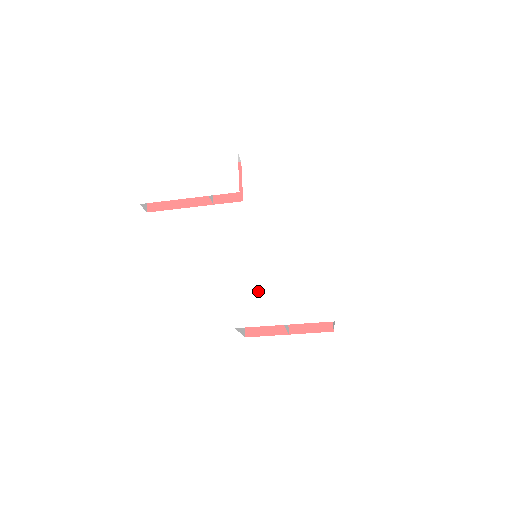
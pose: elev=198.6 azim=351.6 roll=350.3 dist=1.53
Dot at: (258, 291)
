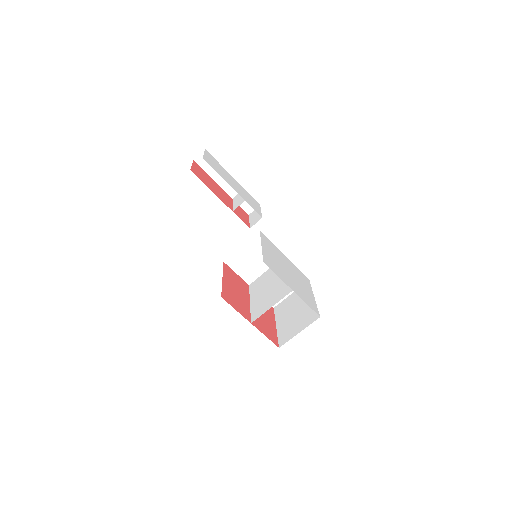
Dot at: (276, 262)
